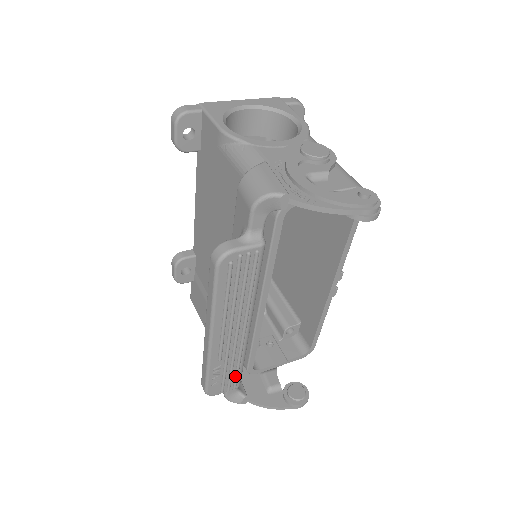
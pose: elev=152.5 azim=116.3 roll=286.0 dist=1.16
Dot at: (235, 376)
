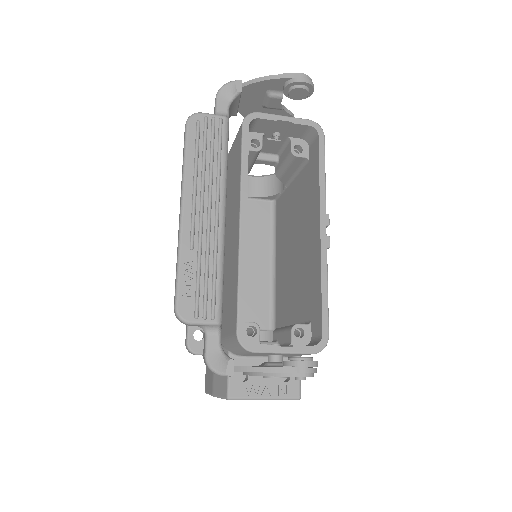
Dot at: (212, 292)
